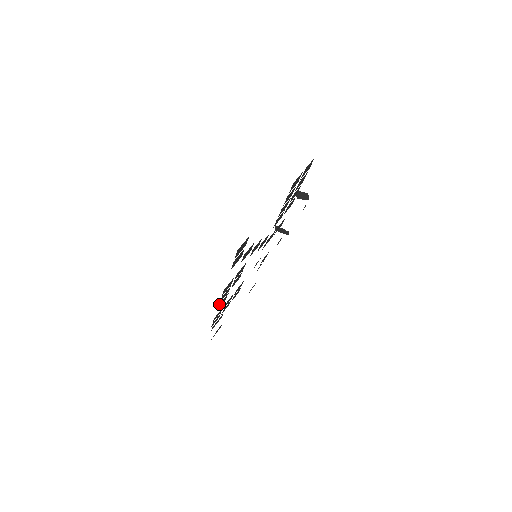
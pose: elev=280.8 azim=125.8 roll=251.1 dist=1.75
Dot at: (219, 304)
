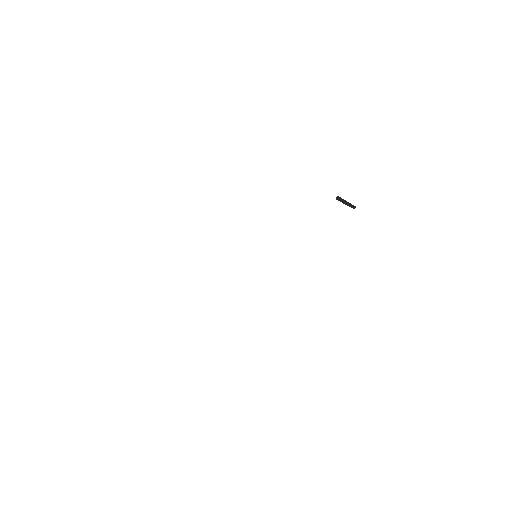
Dot at: occluded
